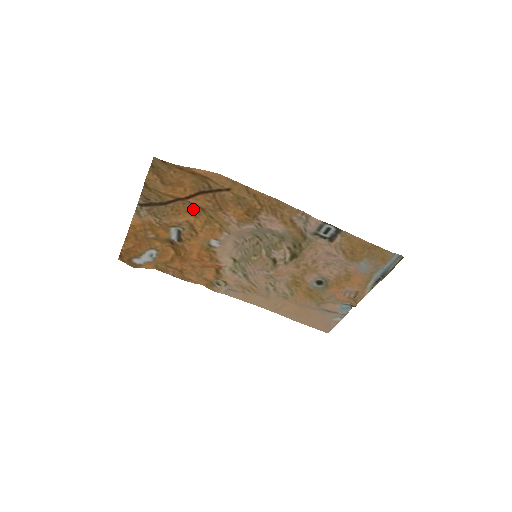
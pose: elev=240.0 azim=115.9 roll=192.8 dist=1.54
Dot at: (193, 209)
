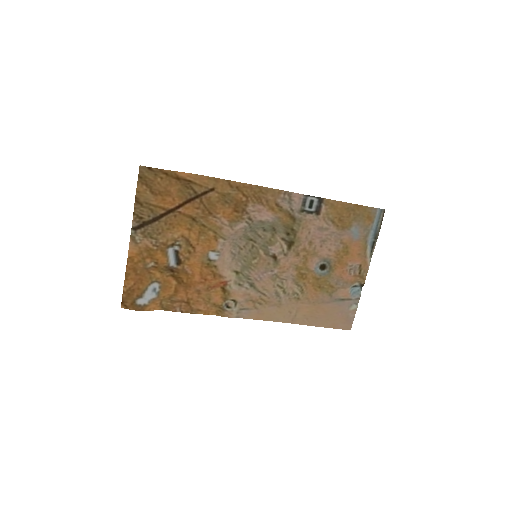
Dot at: (185, 221)
